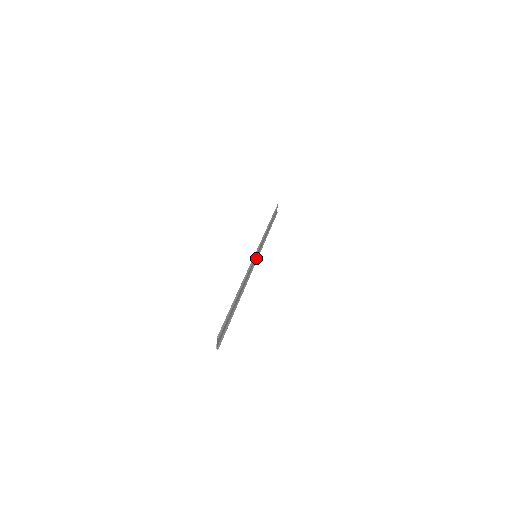
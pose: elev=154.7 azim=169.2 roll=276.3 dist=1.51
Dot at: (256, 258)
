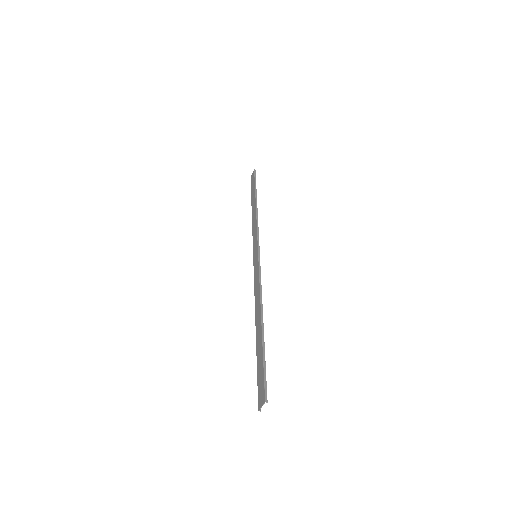
Dot at: (253, 256)
